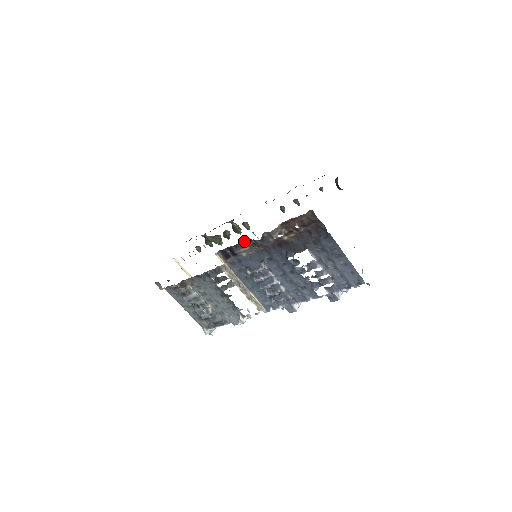
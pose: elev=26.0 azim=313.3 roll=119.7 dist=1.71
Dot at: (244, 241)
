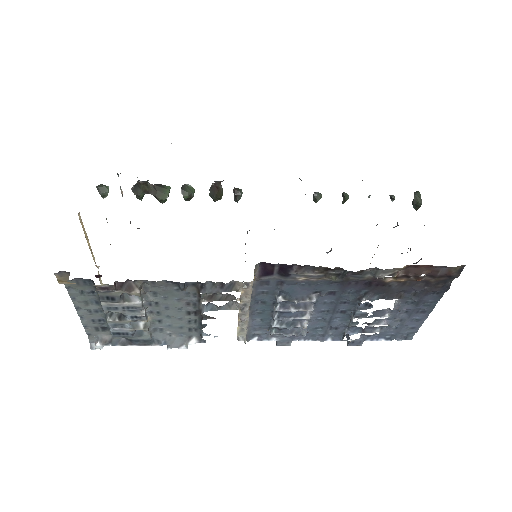
Dot at: occluded
